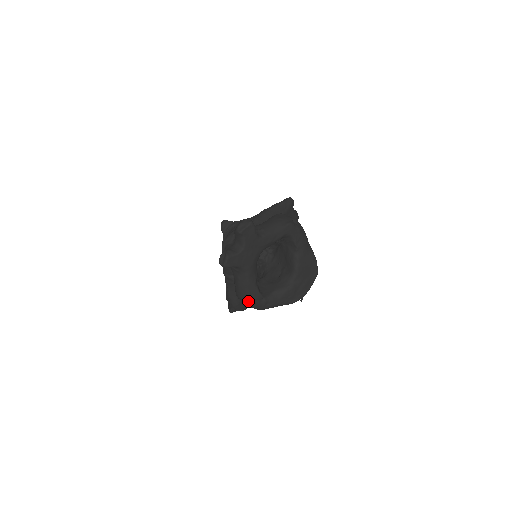
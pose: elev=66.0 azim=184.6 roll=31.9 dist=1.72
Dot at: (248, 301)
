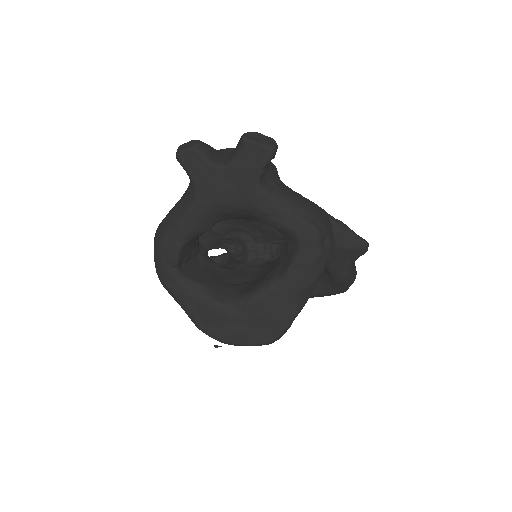
Dot at: (157, 245)
